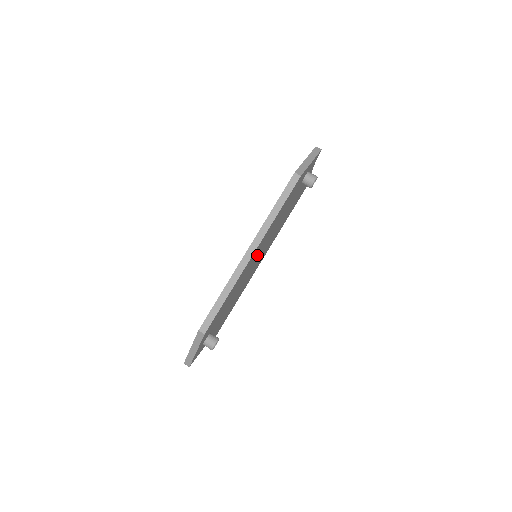
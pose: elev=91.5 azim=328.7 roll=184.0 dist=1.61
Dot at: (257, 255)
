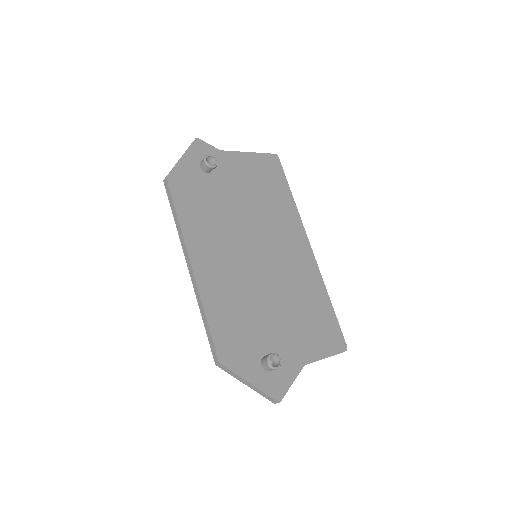
Dot at: (235, 257)
